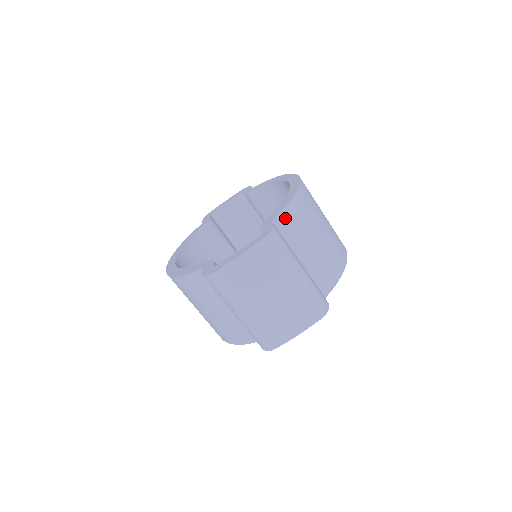
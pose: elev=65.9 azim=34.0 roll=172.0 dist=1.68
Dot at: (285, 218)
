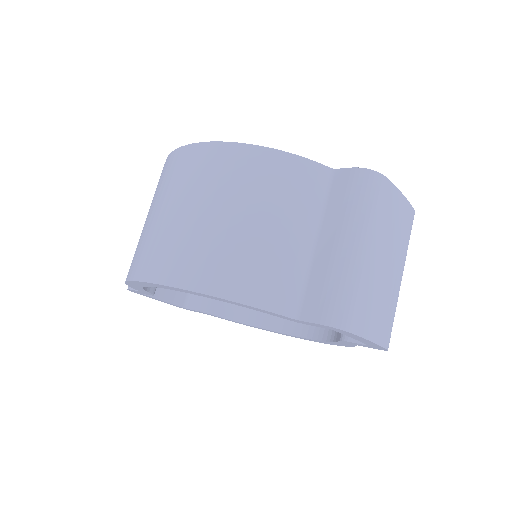
Dot at: occluded
